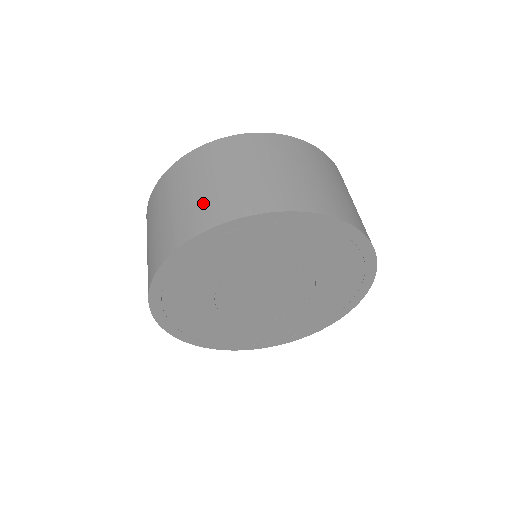
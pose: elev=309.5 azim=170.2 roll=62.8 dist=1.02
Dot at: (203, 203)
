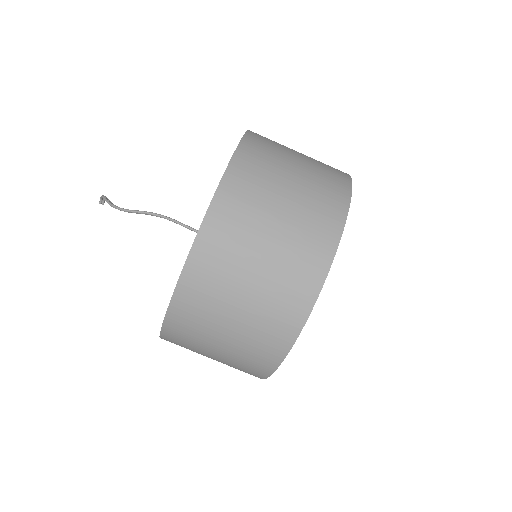
Dot at: (241, 360)
